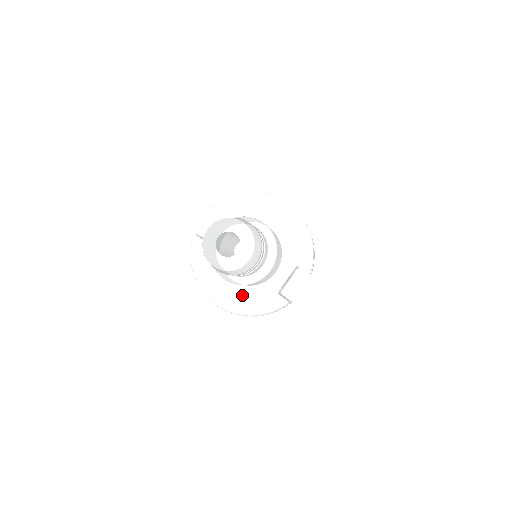
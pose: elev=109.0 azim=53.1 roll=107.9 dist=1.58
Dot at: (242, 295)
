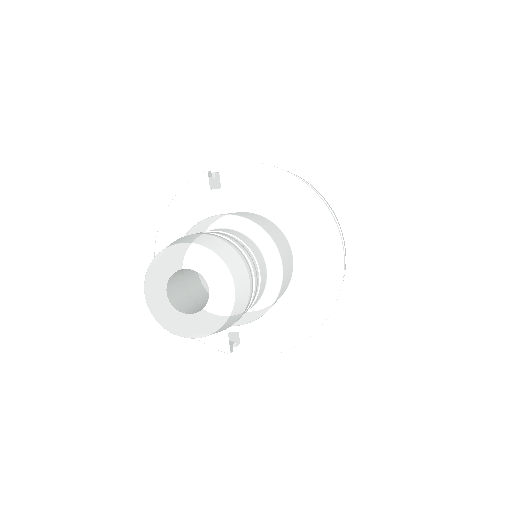
Dot at: occluded
